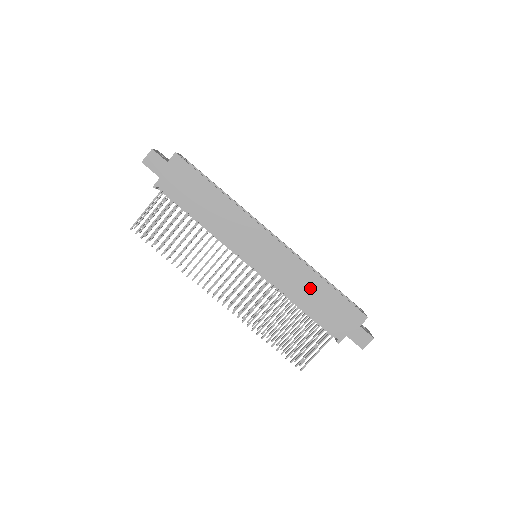
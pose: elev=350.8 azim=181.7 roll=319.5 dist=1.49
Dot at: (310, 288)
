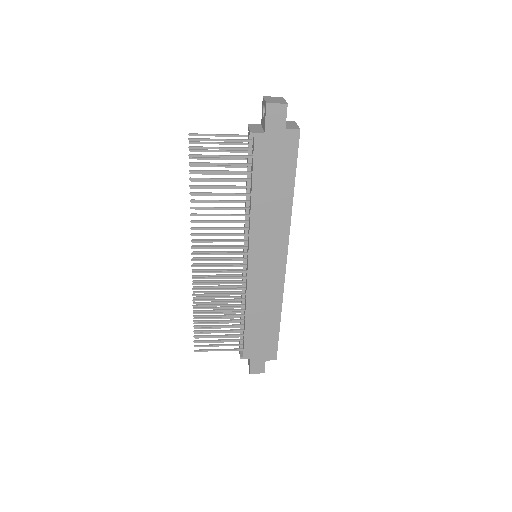
Dot at: (266, 314)
